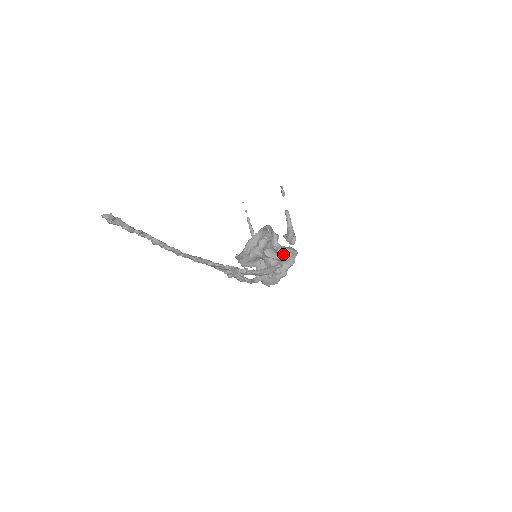
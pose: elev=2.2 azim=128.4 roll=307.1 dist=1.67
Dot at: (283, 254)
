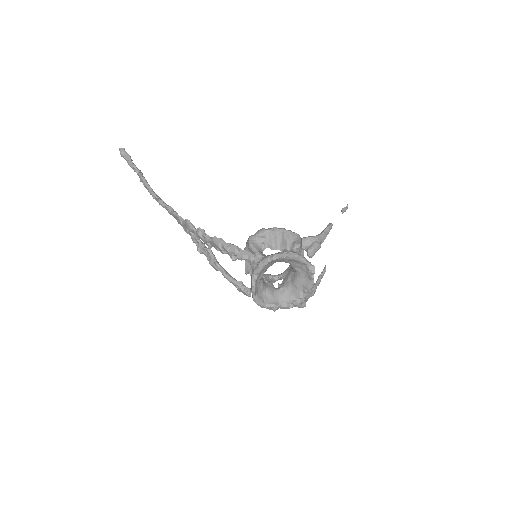
Dot at: occluded
